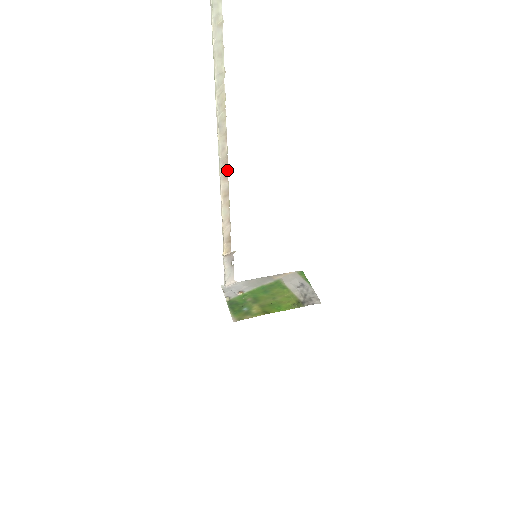
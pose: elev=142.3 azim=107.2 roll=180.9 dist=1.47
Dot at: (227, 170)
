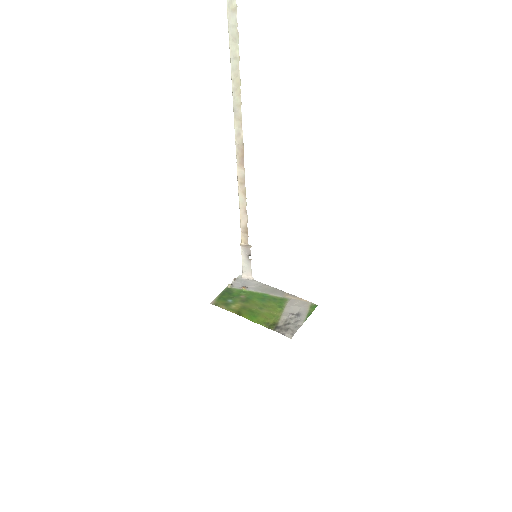
Dot at: (243, 157)
